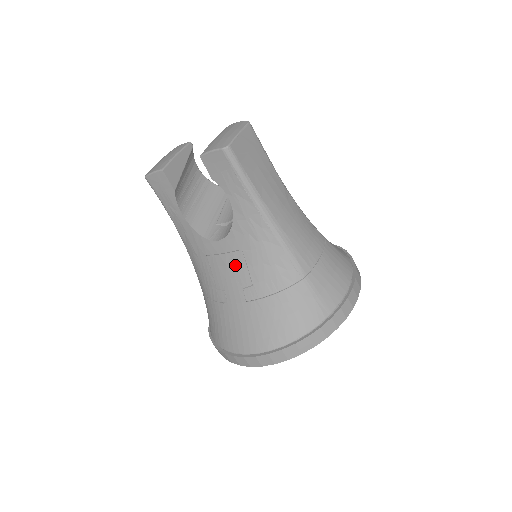
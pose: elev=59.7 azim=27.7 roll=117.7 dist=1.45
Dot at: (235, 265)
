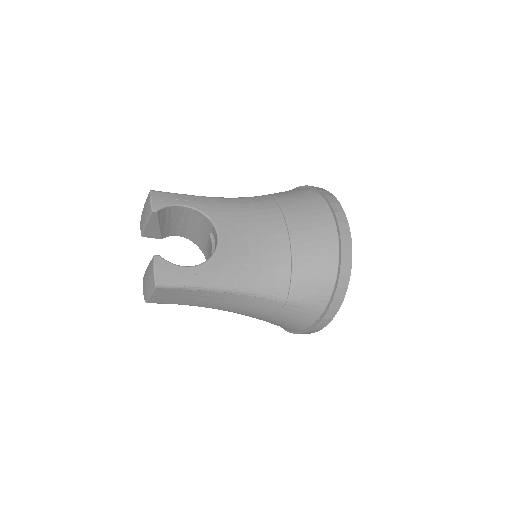
Dot at: occluded
